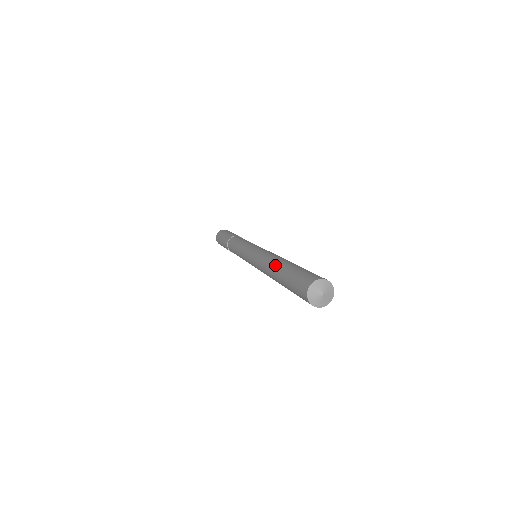
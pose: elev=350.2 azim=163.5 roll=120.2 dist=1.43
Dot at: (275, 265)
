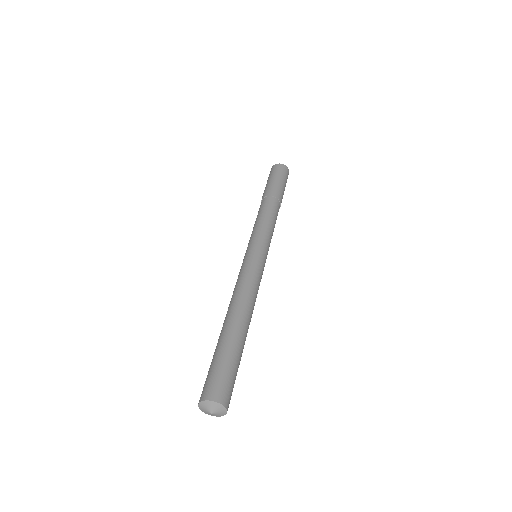
Dot at: (230, 317)
